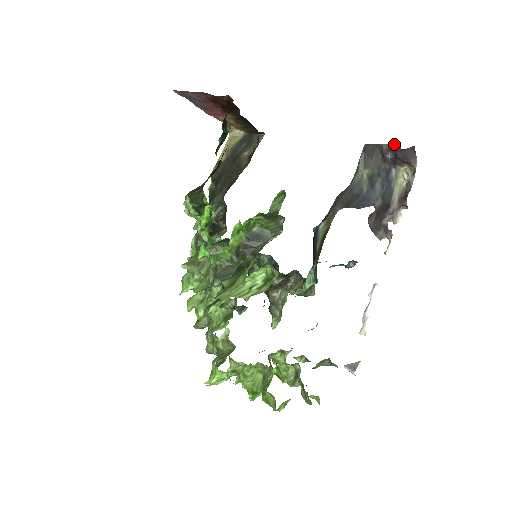
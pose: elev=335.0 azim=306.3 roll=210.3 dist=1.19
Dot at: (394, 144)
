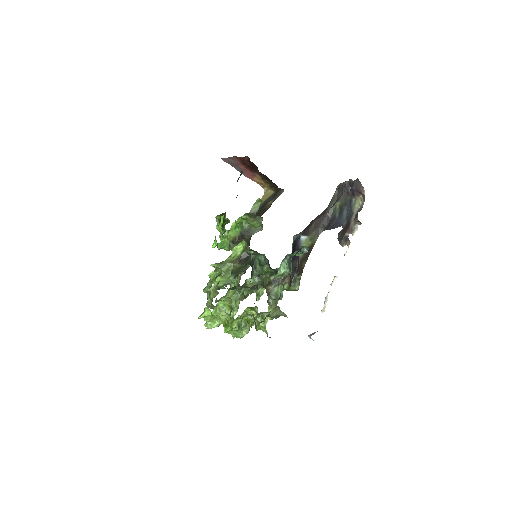
Dot at: (351, 181)
